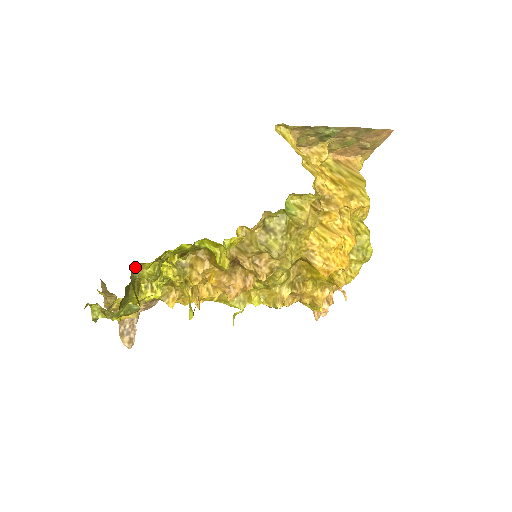
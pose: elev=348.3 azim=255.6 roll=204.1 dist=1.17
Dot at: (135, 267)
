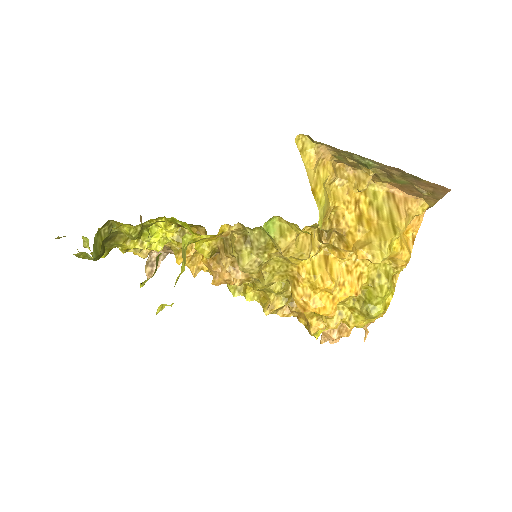
Dot at: (115, 222)
